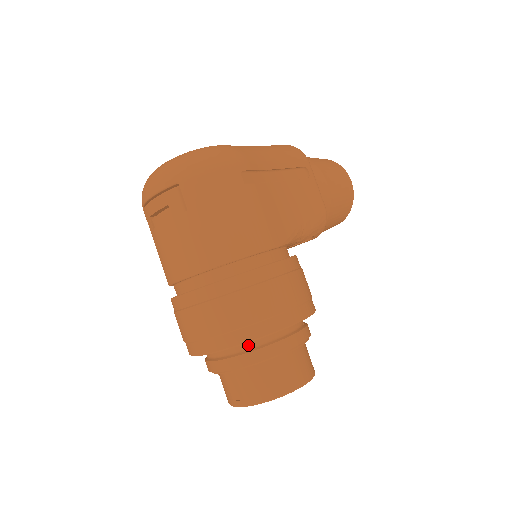
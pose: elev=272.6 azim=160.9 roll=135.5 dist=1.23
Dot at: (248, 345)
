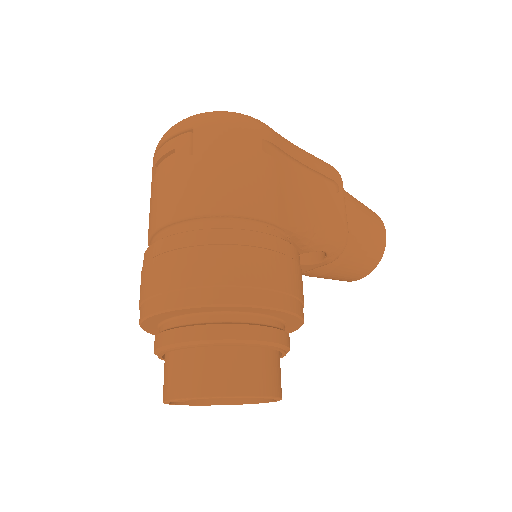
Dot at: (207, 317)
